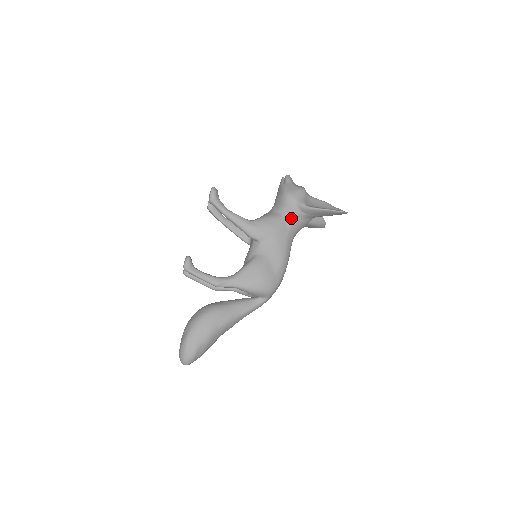
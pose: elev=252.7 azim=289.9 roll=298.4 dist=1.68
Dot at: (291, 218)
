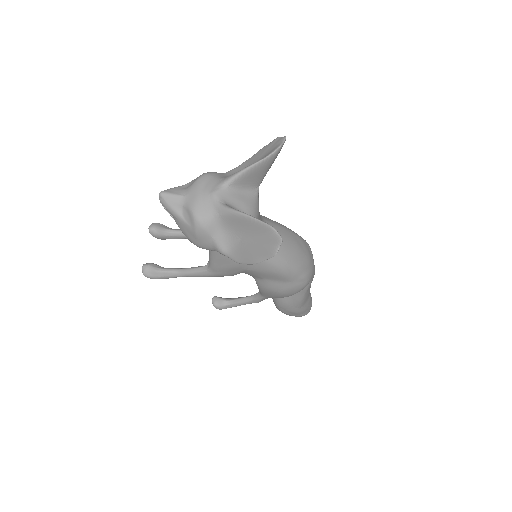
Dot at: occluded
